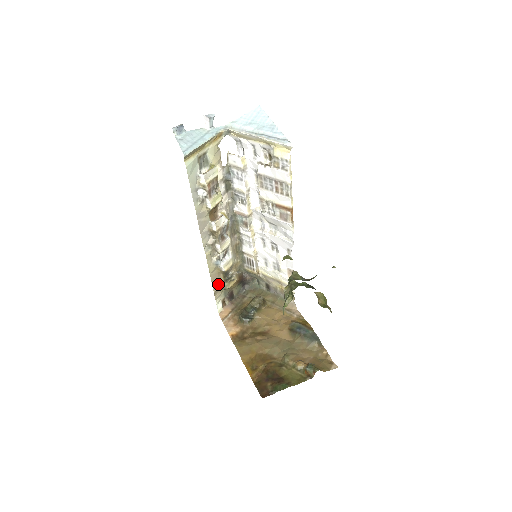
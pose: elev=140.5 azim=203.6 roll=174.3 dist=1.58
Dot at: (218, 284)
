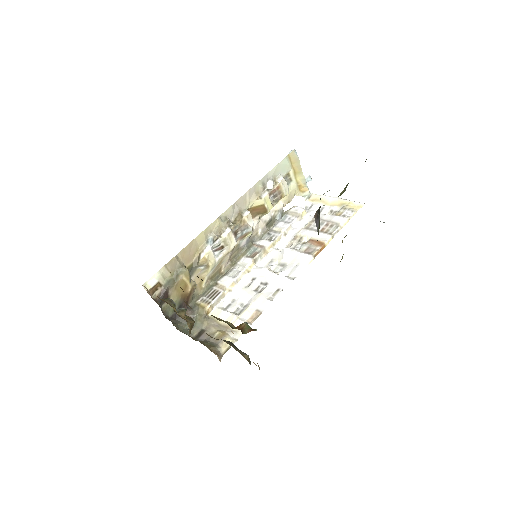
Dot at: (181, 261)
